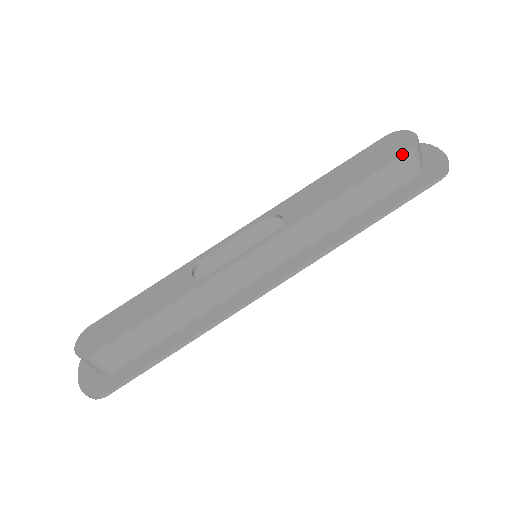
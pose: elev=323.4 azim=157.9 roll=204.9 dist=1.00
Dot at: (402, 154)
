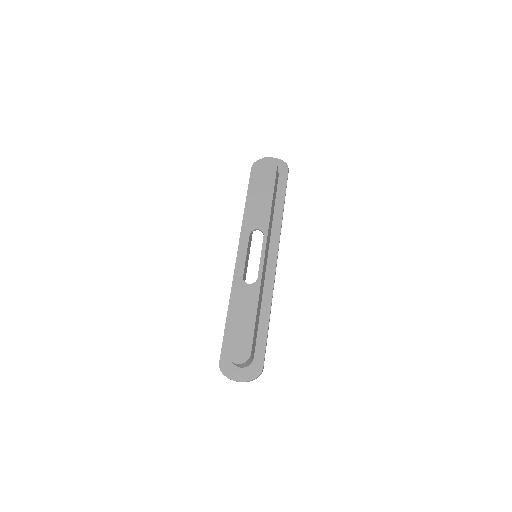
Dot at: (276, 169)
